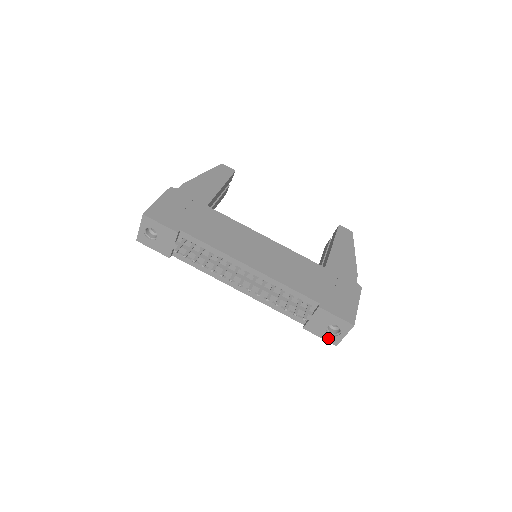
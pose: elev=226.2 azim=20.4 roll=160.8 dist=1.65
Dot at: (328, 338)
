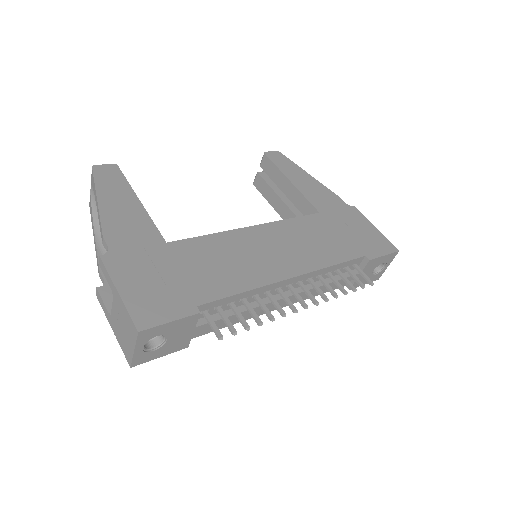
Dot at: (372, 279)
